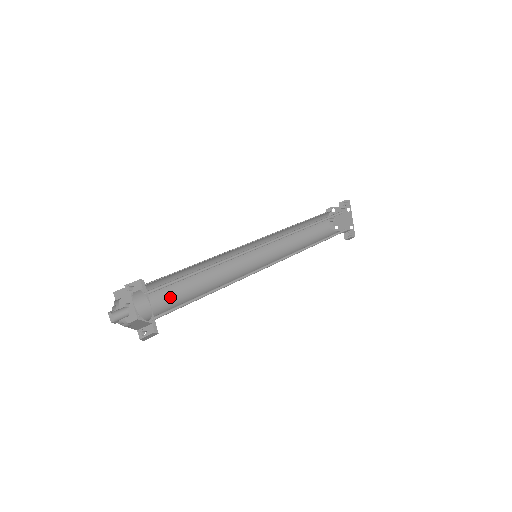
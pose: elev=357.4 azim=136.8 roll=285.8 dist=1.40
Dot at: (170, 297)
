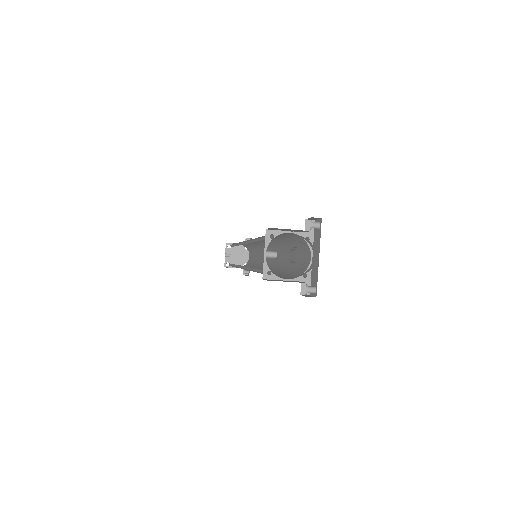
Dot at: occluded
